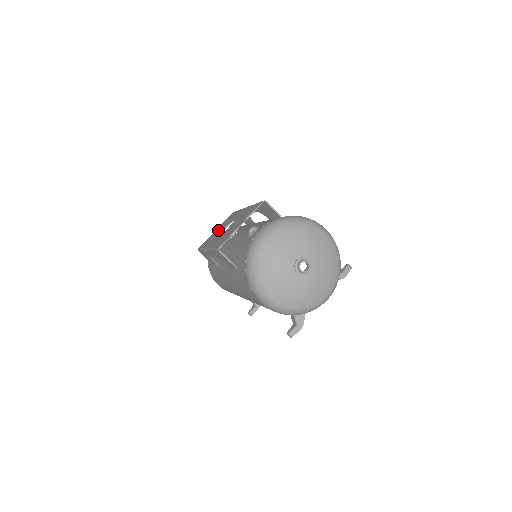
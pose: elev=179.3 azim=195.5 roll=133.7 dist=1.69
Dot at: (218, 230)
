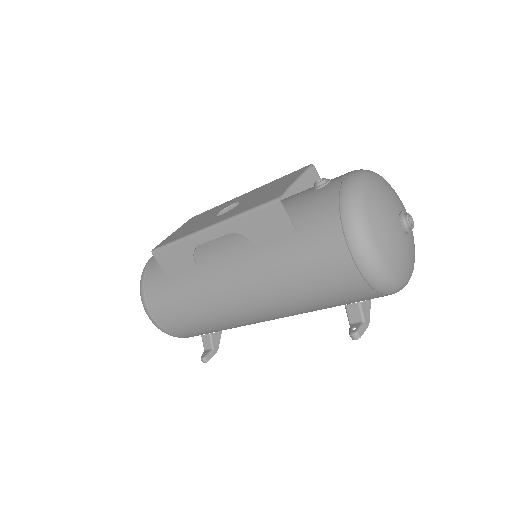
Dot at: (190, 225)
